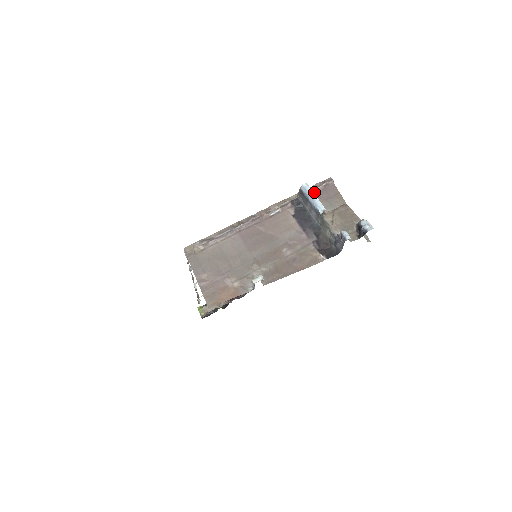
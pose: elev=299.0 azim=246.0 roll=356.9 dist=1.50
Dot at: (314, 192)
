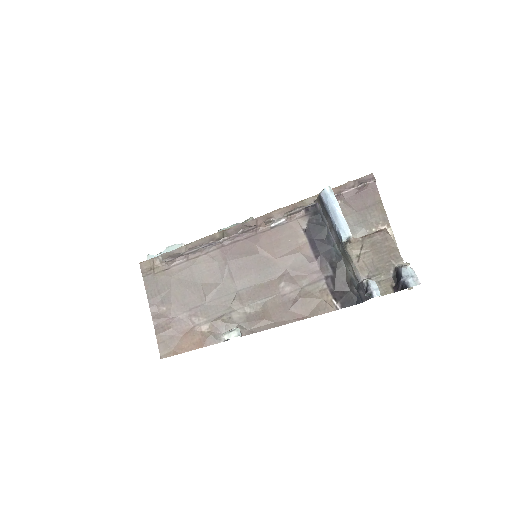
Dot at: (342, 196)
